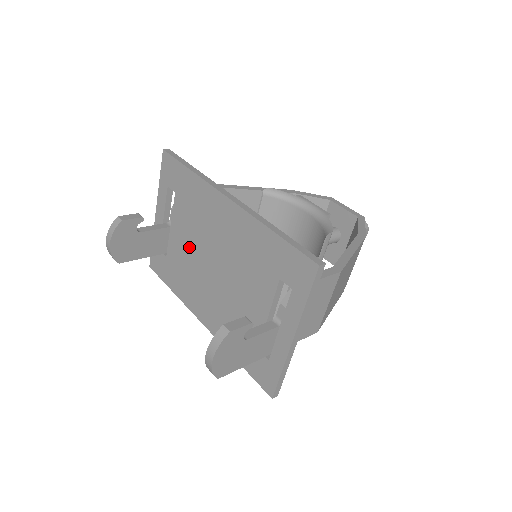
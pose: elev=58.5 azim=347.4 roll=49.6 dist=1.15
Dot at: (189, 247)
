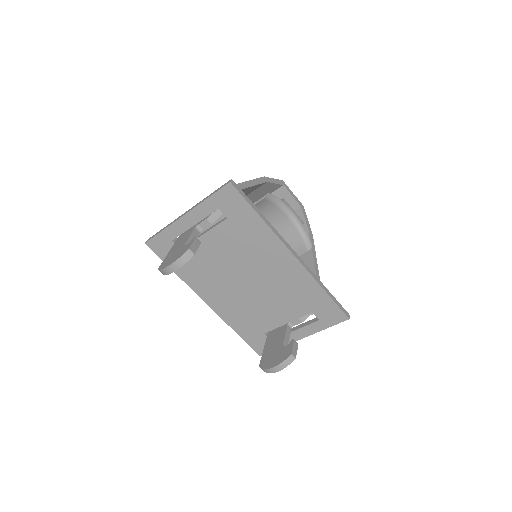
Dot at: (222, 258)
